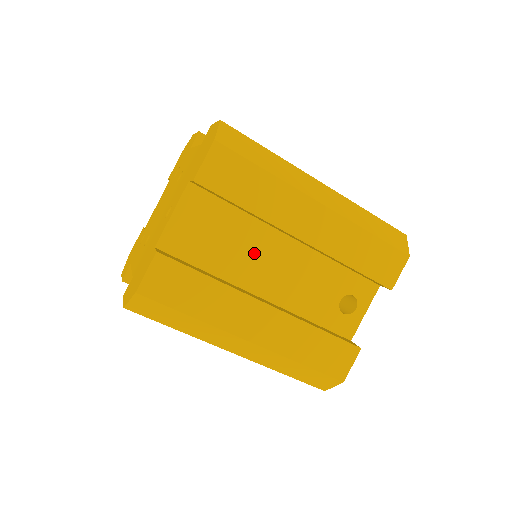
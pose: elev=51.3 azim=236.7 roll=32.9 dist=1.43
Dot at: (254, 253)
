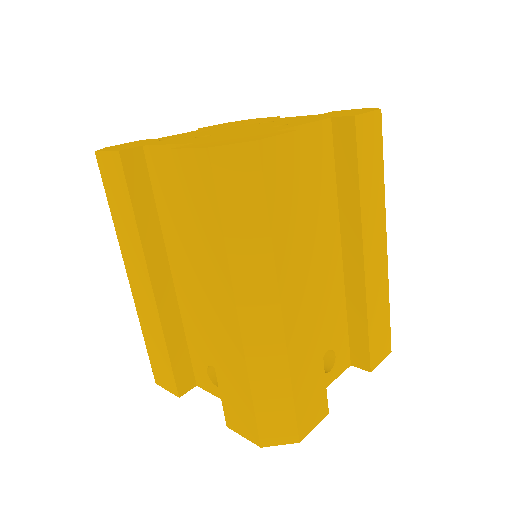
Dot at: (318, 233)
